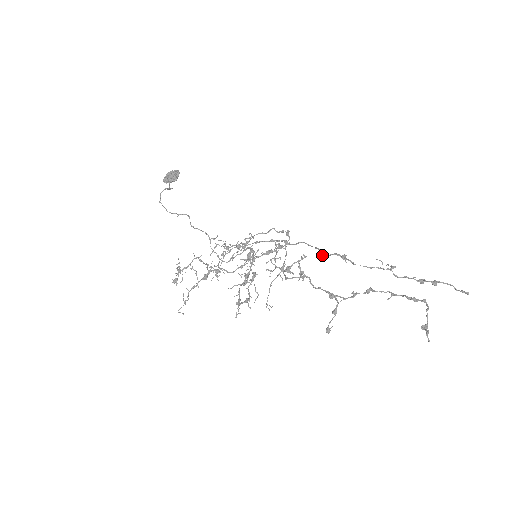
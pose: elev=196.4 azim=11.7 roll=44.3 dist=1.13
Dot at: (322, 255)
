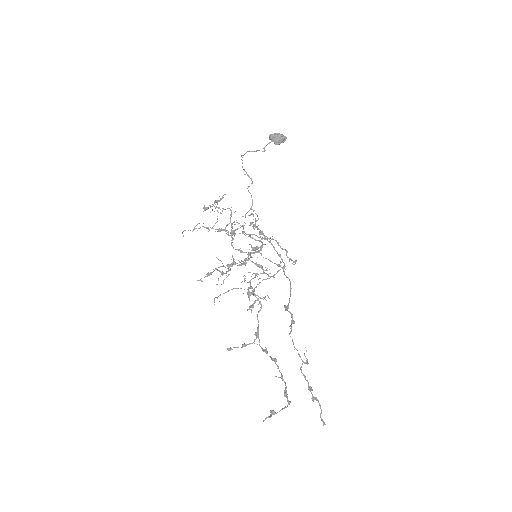
Dot at: (285, 305)
